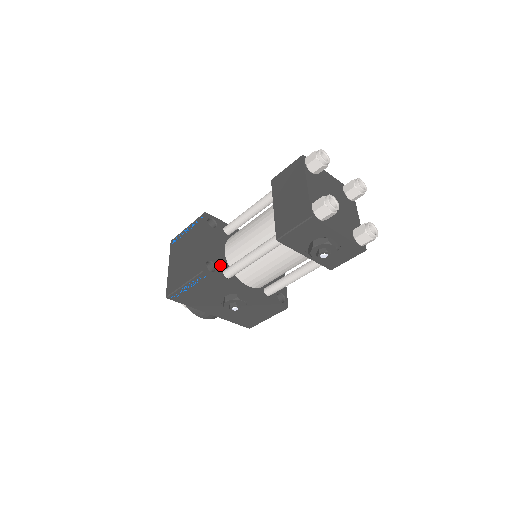
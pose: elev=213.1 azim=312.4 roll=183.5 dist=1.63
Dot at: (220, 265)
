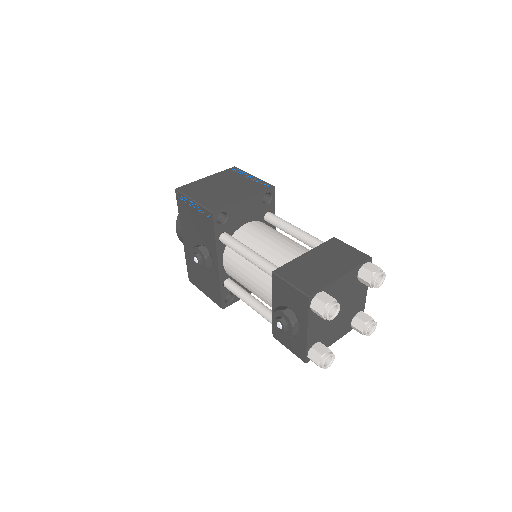
Dot at: (229, 226)
